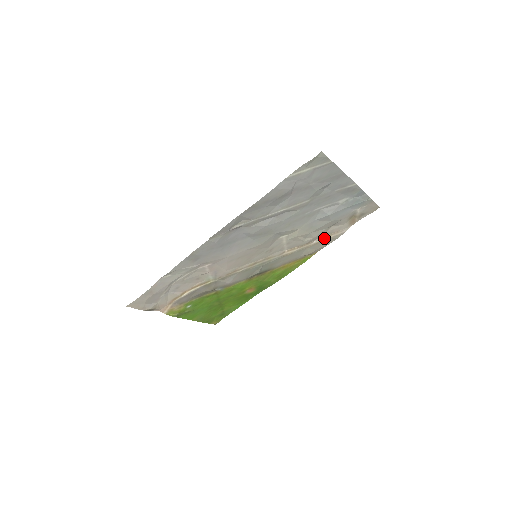
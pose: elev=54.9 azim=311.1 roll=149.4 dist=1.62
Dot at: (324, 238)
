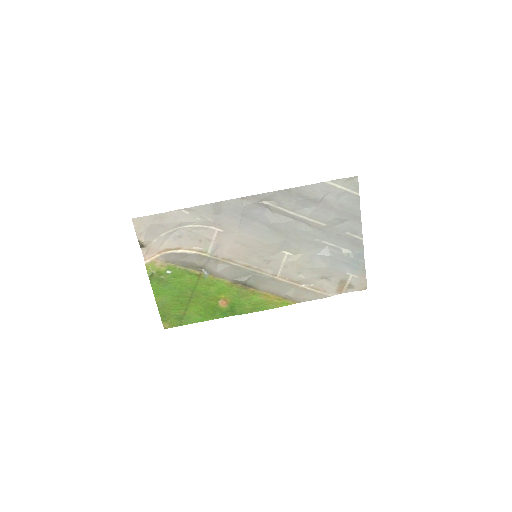
Dot at: (312, 288)
